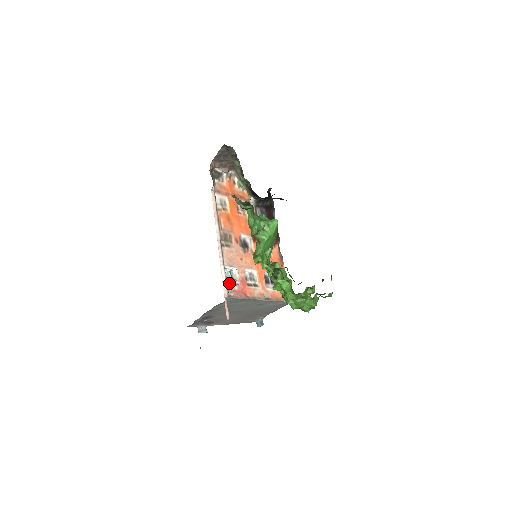
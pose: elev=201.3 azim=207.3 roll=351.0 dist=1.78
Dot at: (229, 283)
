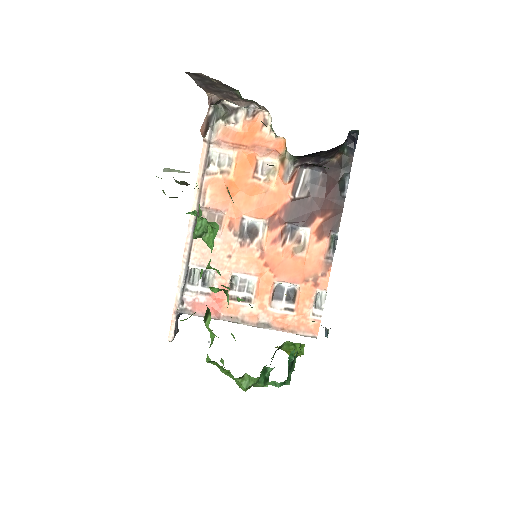
Dot at: (191, 290)
